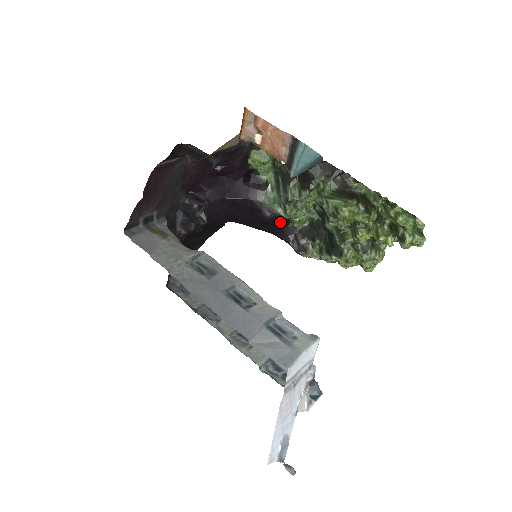
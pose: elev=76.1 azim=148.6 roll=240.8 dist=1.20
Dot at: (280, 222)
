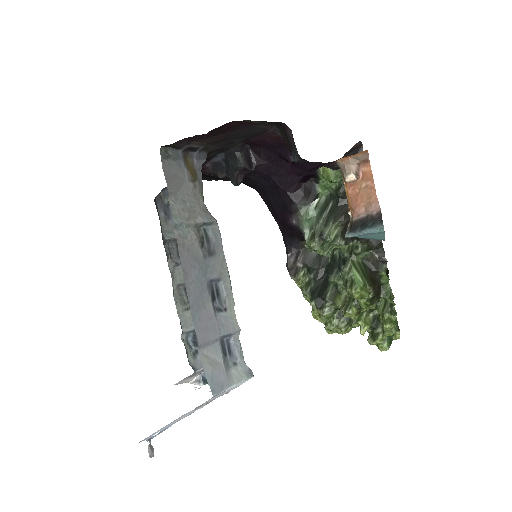
Dot at: (297, 234)
